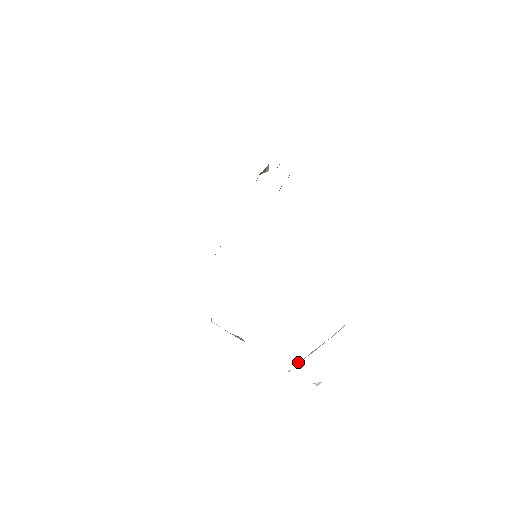
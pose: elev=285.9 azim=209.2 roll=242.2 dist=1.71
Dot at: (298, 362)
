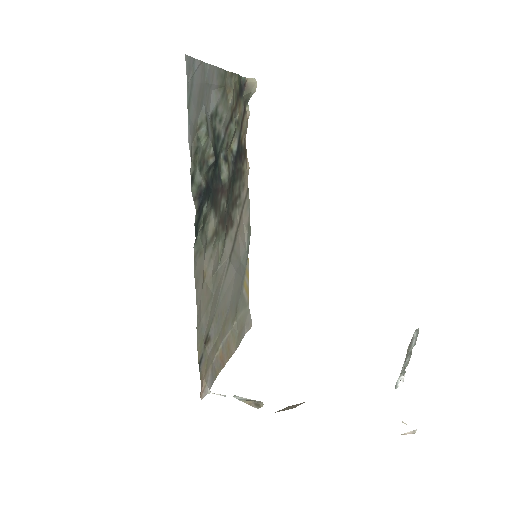
Dot at: occluded
